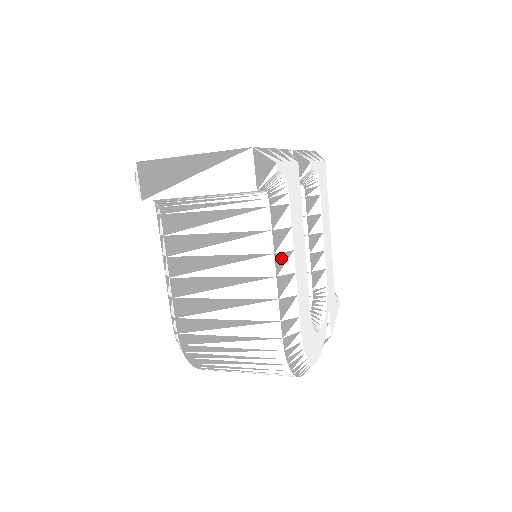
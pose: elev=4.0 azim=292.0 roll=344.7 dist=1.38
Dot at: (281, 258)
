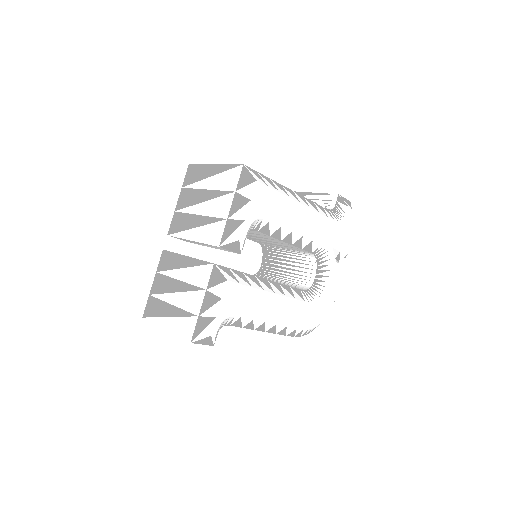
Dot at: (260, 328)
